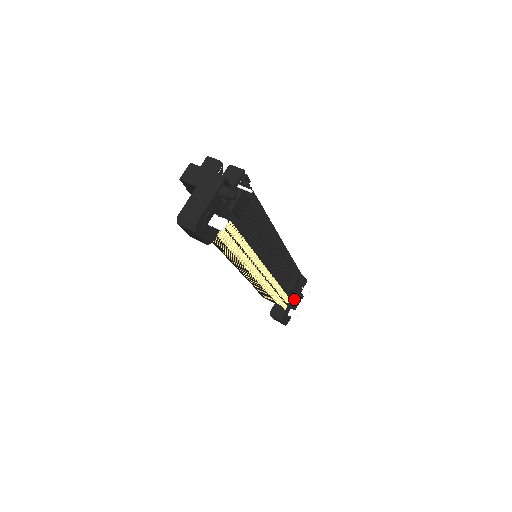
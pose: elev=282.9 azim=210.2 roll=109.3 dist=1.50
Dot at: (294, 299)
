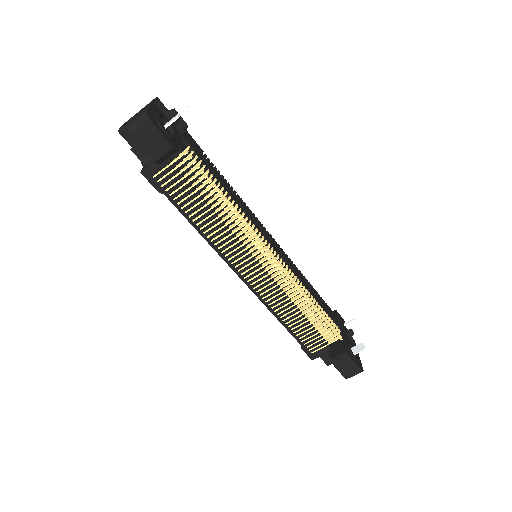
Dot at: (344, 335)
